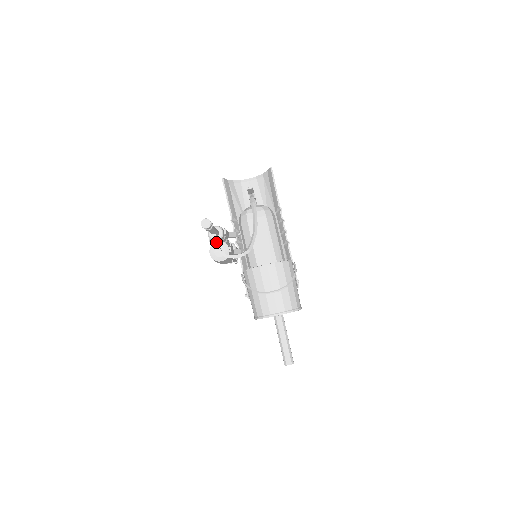
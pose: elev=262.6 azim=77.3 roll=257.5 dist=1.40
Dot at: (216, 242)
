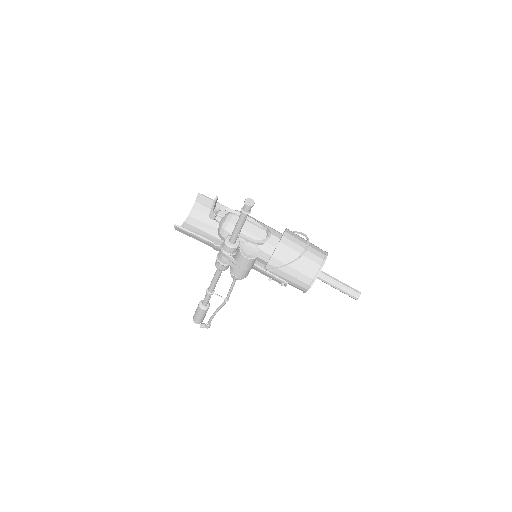
Dot at: (247, 238)
